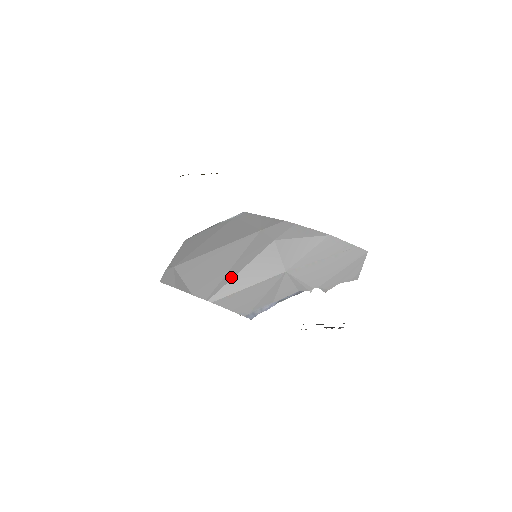
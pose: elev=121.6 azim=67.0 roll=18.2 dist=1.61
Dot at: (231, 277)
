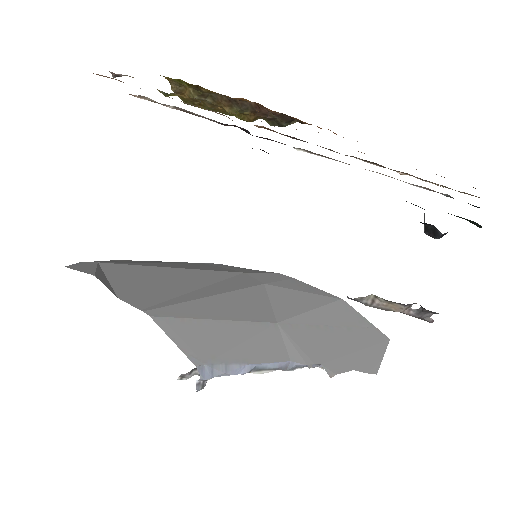
Dot at: (192, 298)
